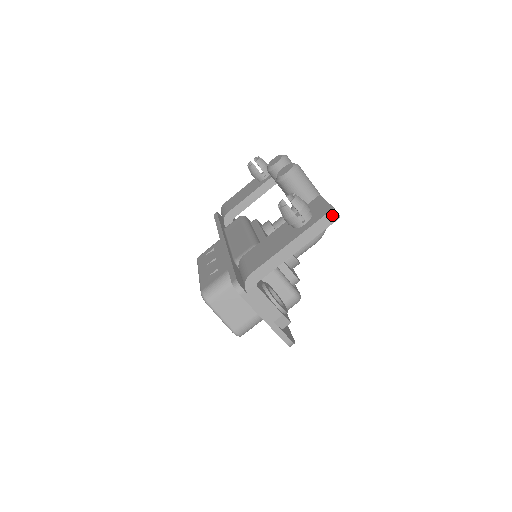
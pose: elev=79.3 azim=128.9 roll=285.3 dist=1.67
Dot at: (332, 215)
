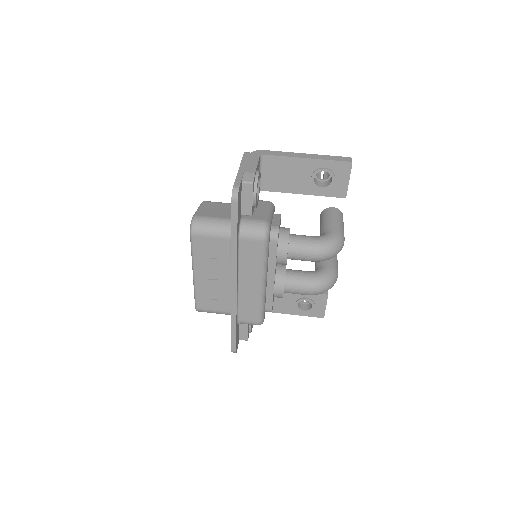
Dot at: (347, 159)
